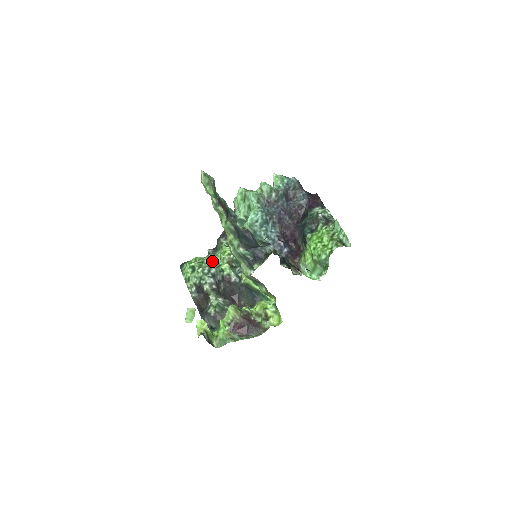
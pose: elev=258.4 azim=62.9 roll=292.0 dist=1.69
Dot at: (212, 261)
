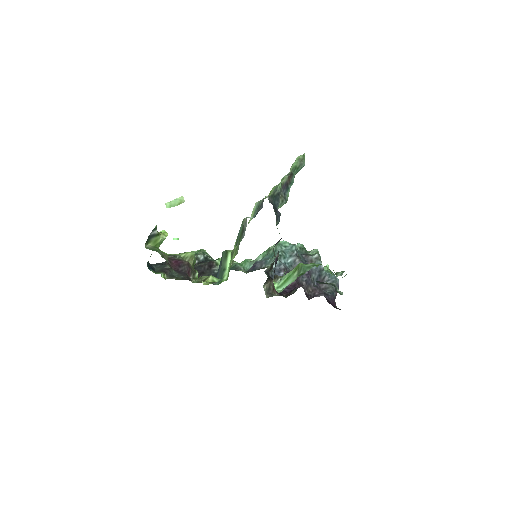
Dot at: occluded
